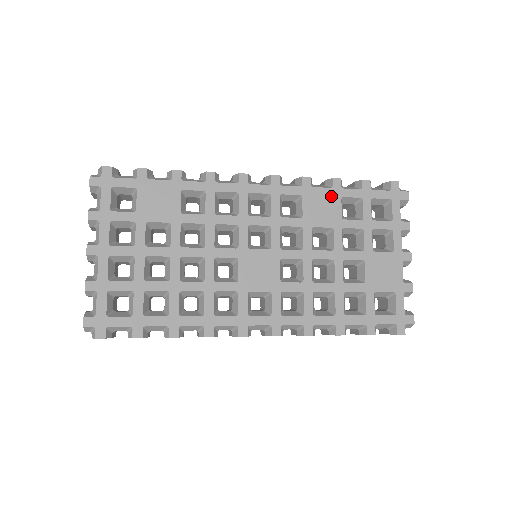
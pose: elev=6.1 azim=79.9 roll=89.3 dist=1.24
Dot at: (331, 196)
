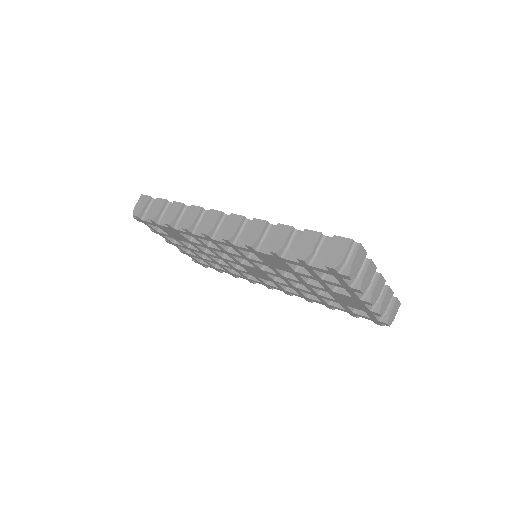
Dot at: (276, 259)
